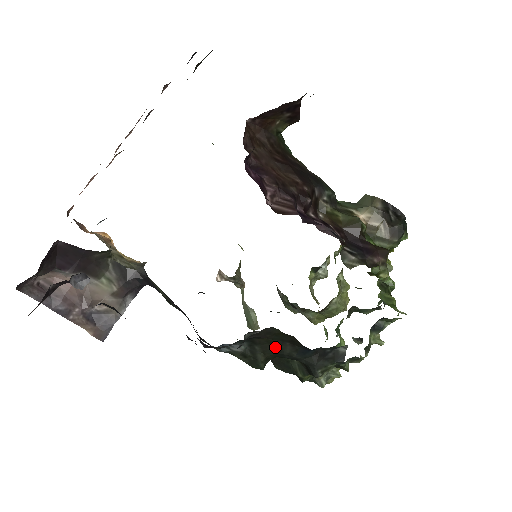
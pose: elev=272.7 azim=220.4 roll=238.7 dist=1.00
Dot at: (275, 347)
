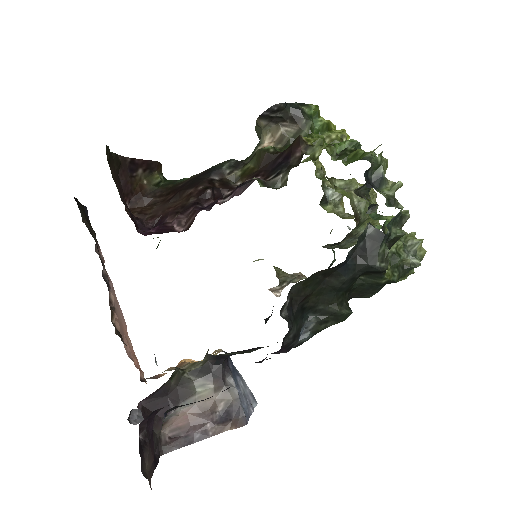
Dot at: (327, 292)
